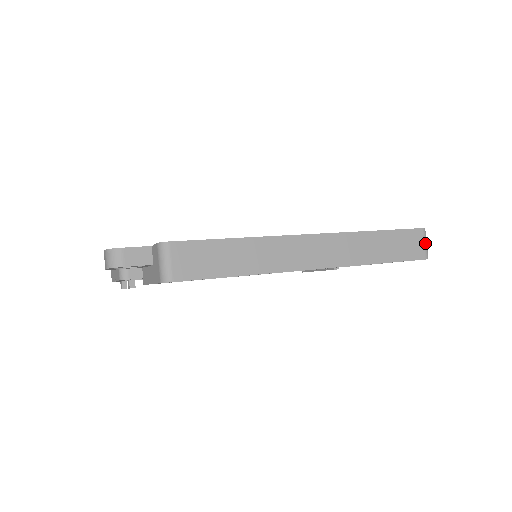
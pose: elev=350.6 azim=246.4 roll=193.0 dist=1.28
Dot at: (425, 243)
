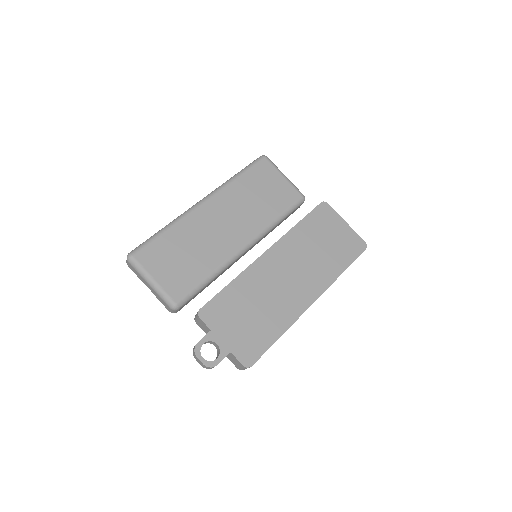
Dot at: occluded
